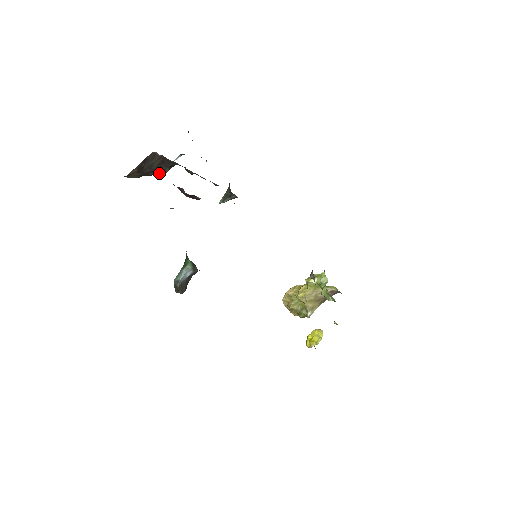
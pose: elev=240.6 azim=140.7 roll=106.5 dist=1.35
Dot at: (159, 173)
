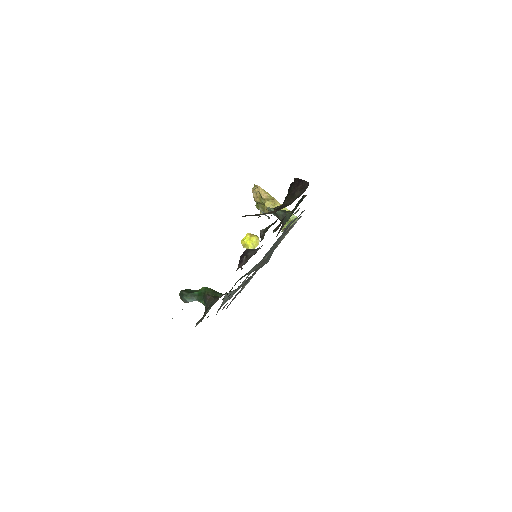
Dot at: occluded
